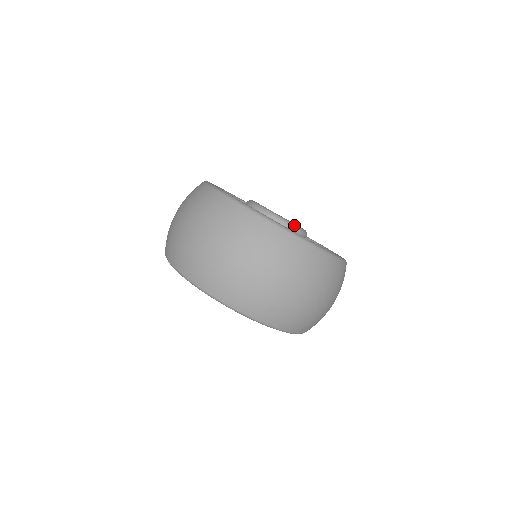
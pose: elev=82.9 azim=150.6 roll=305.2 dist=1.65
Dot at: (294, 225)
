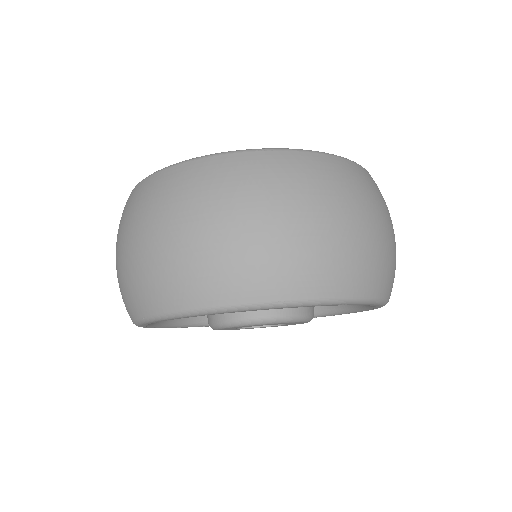
Dot at: occluded
